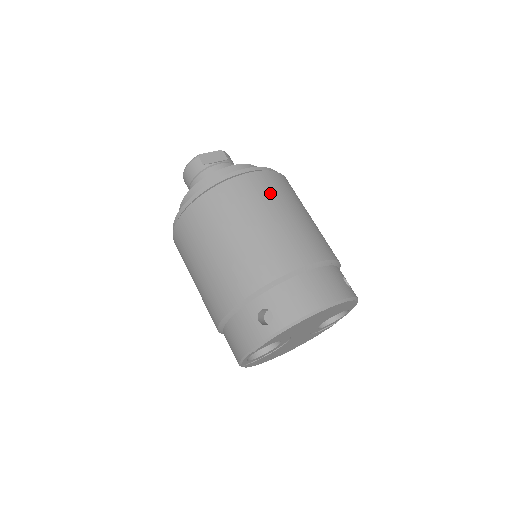
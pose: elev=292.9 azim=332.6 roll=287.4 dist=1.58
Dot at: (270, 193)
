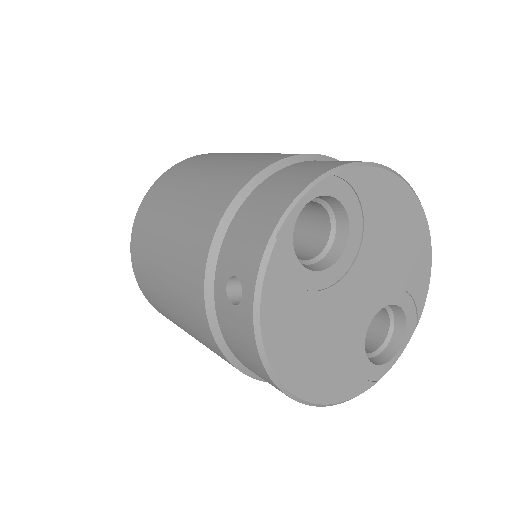
Dot at: occluded
